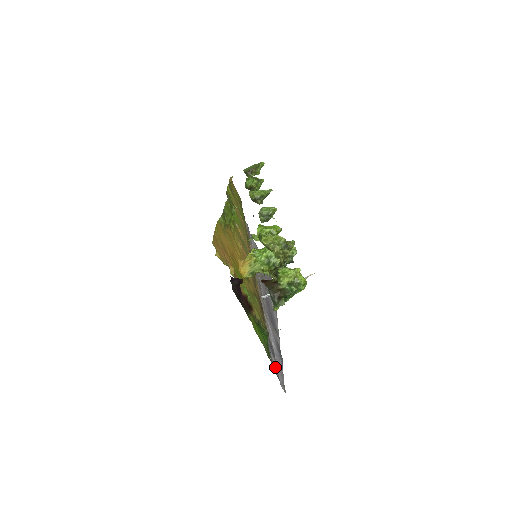
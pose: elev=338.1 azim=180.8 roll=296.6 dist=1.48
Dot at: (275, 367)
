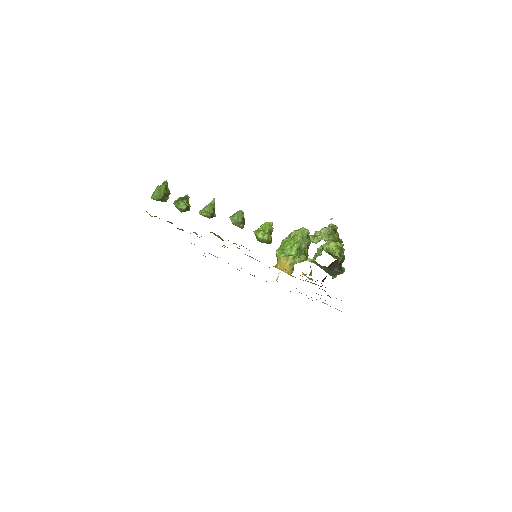
Dot at: occluded
